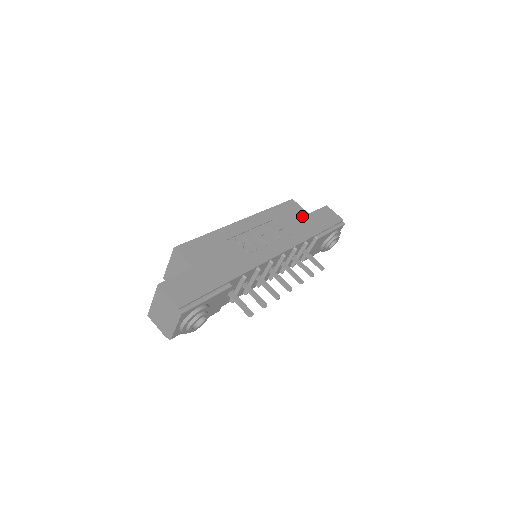
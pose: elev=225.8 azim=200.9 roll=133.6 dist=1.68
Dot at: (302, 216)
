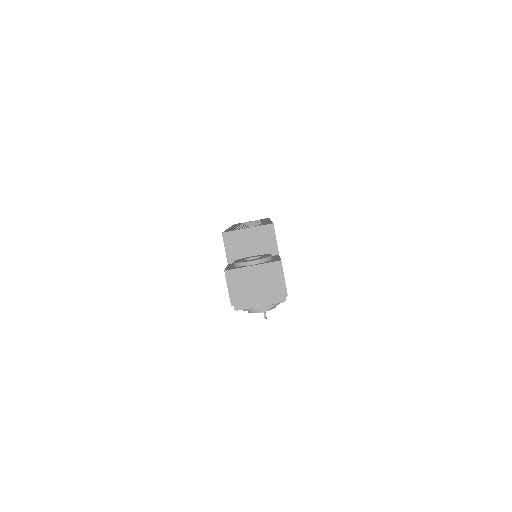
Dot at: occluded
